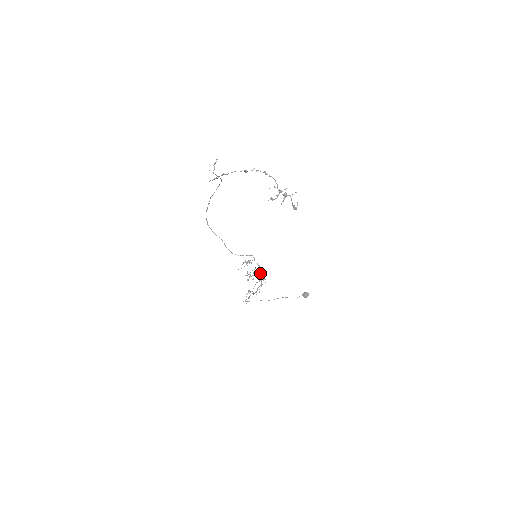
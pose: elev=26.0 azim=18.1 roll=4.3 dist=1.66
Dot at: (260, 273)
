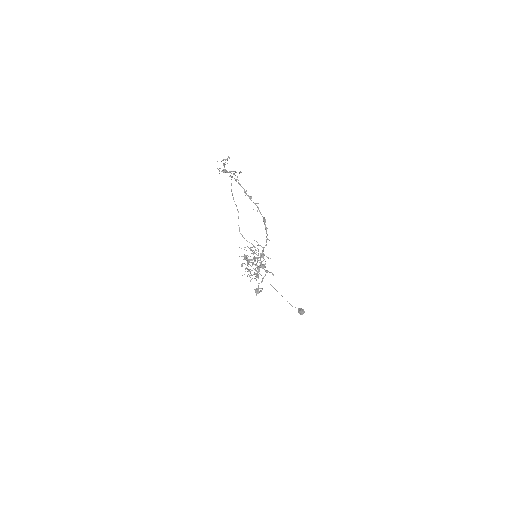
Dot at: occluded
